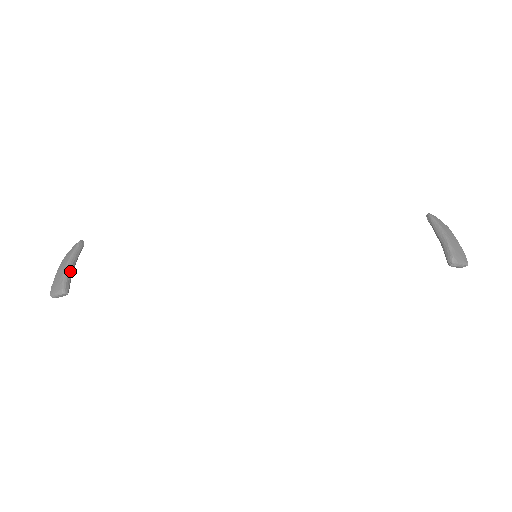
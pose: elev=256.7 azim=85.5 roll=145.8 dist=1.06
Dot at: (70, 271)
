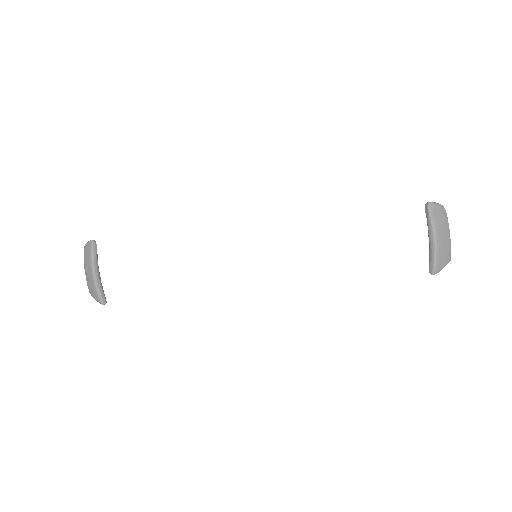
Dot at: (98, 281)
